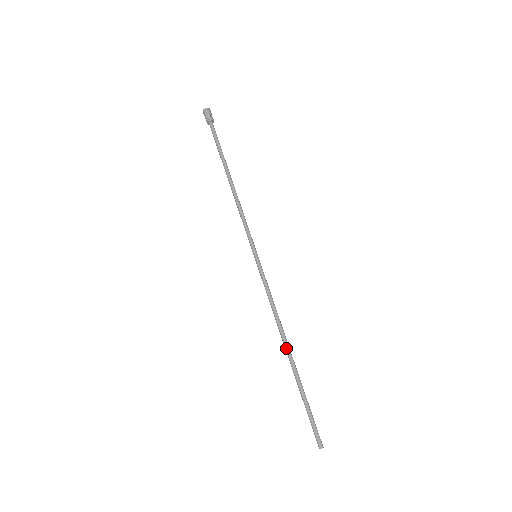
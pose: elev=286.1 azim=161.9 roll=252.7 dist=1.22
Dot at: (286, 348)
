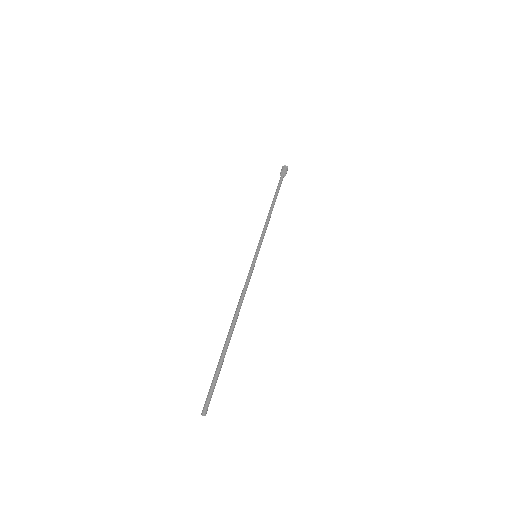
Dot at: (233, 323)
